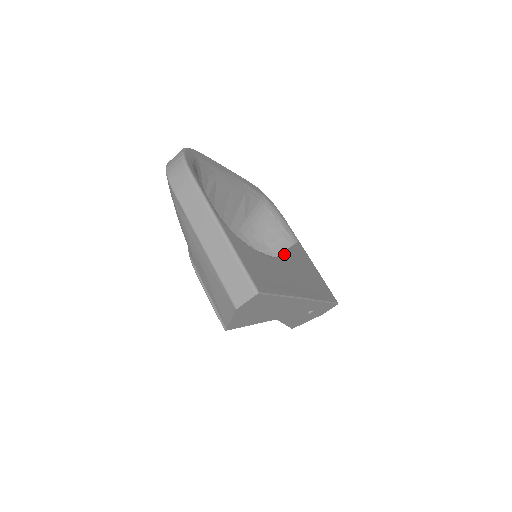
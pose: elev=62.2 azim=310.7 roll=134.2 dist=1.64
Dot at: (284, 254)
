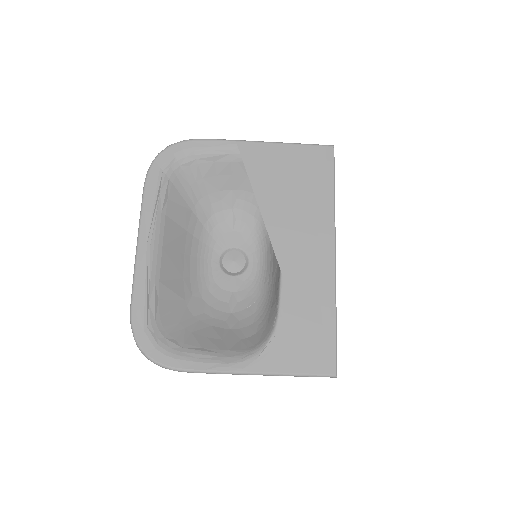
Dot at: (271, 236)
